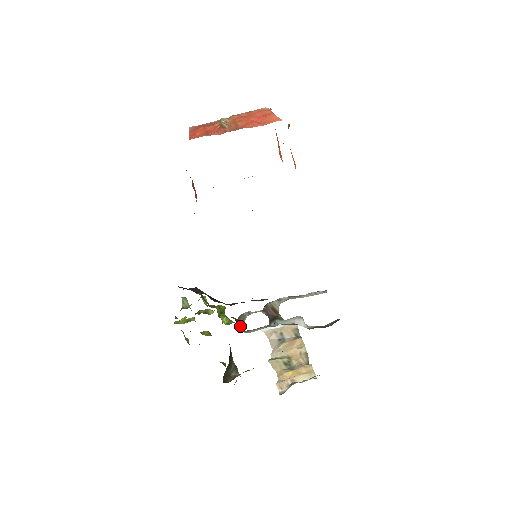
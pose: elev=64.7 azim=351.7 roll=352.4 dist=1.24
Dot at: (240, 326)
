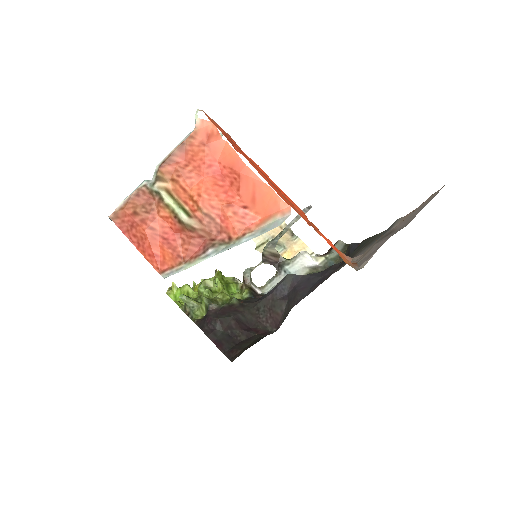
Dot at: (254, 290)
